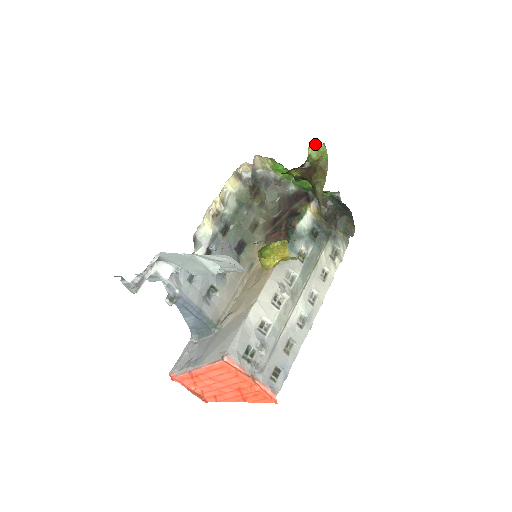
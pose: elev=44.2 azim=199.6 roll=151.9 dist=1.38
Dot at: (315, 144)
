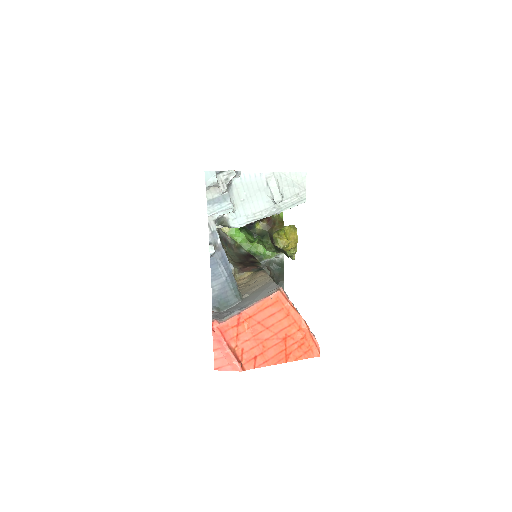
Dot at: occluded
